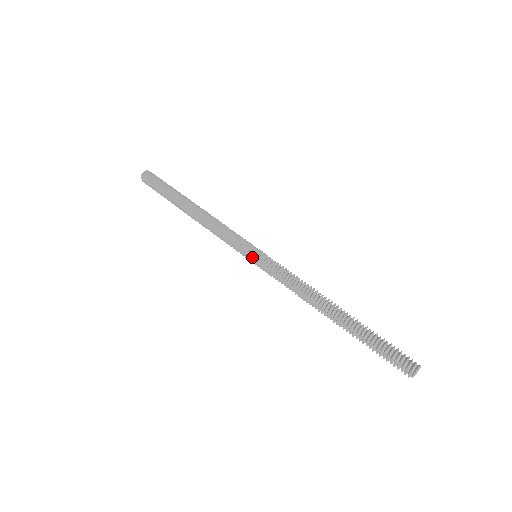
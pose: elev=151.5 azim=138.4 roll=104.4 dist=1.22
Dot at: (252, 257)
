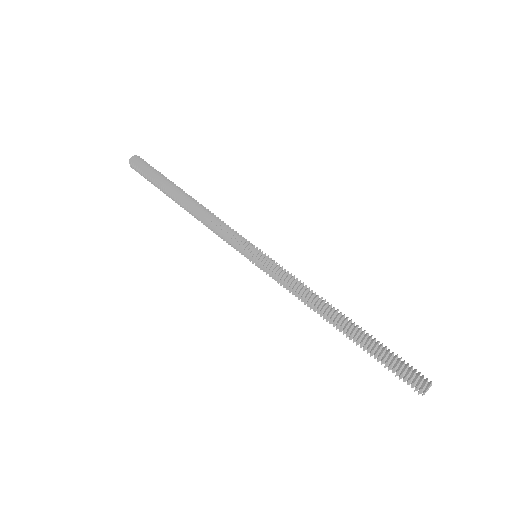
Dot at: (252, 258)
